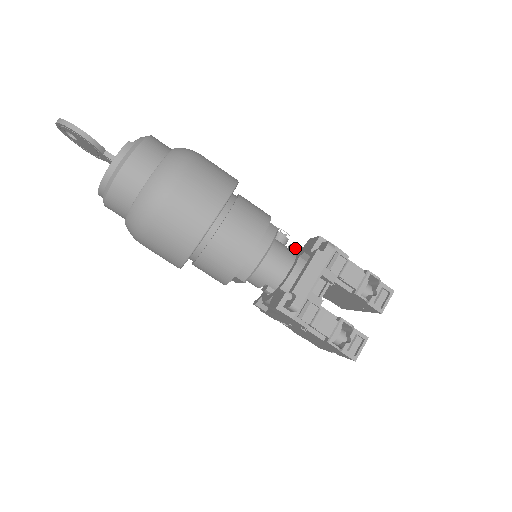
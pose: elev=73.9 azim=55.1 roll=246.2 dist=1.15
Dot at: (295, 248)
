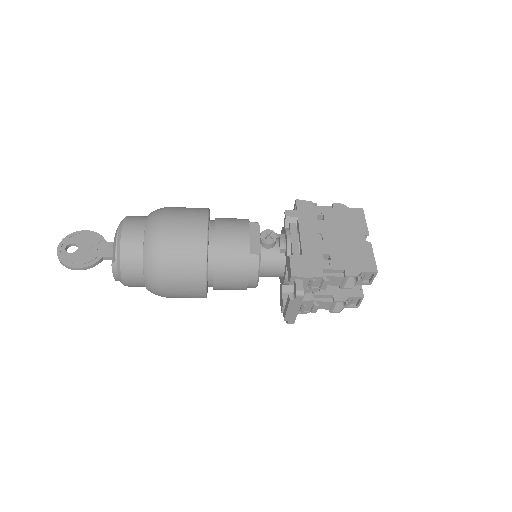
Dot at: (286, 238)
